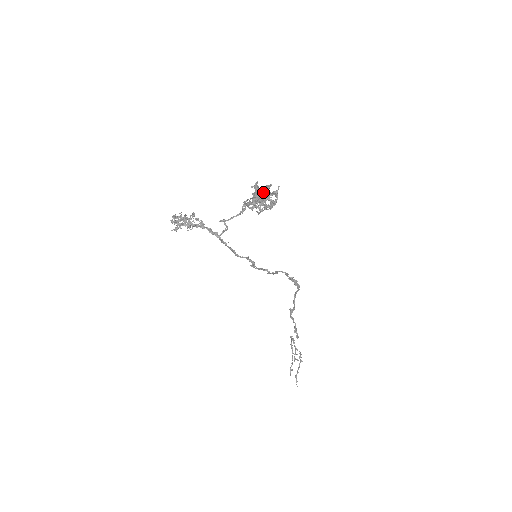
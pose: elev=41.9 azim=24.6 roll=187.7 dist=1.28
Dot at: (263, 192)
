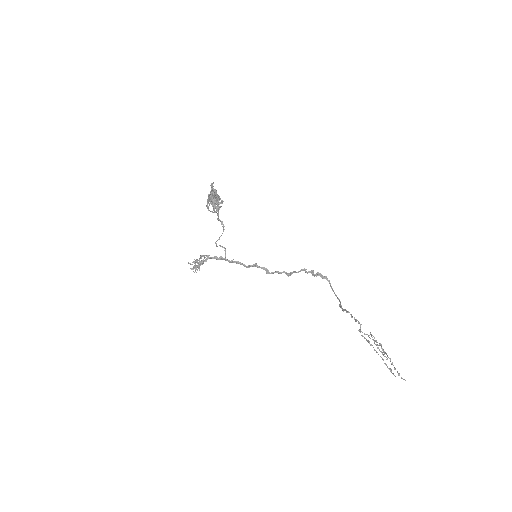
Dot at: occluded
